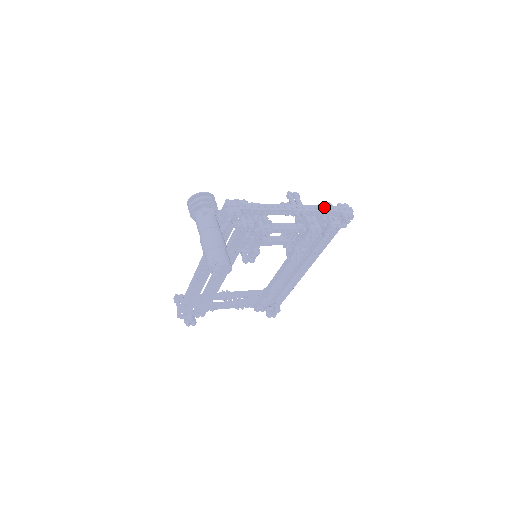
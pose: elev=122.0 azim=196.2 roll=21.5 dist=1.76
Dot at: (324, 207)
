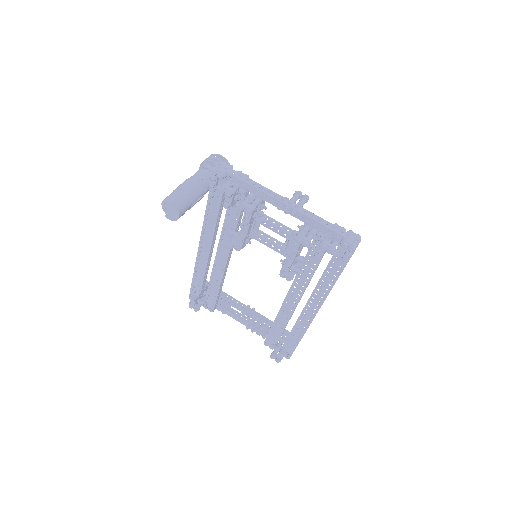
Dot at: (324, 220)
